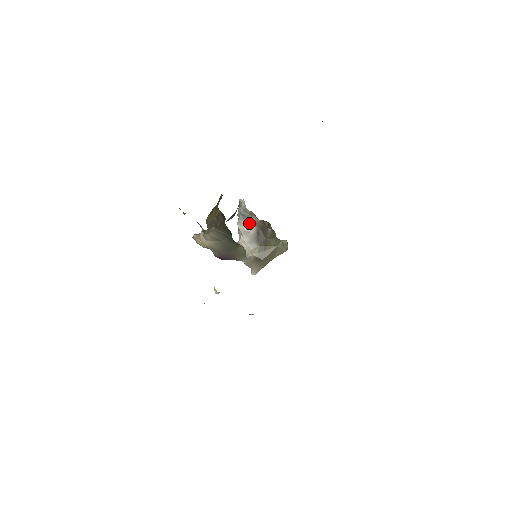
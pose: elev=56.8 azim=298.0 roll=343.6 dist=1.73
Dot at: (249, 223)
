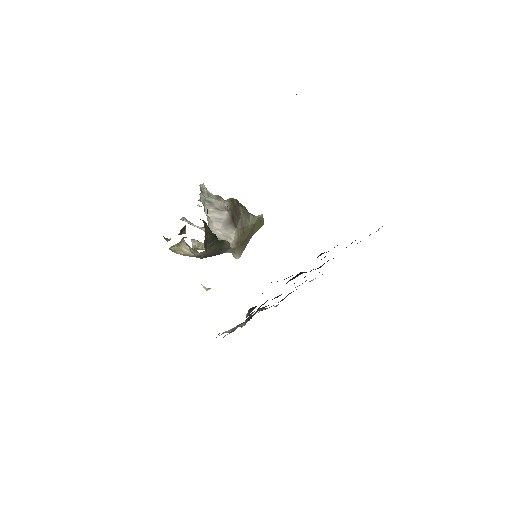
Dot at: (220, 209)
